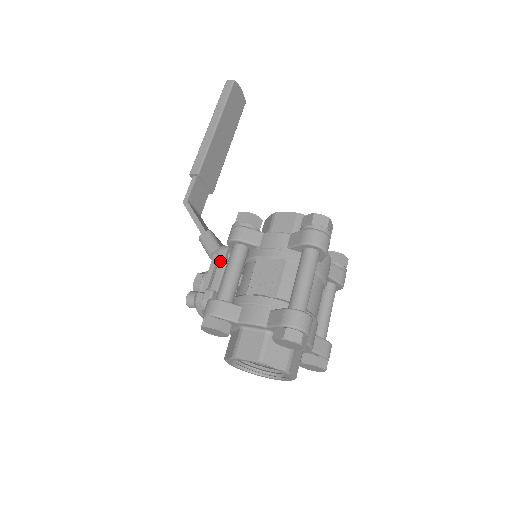
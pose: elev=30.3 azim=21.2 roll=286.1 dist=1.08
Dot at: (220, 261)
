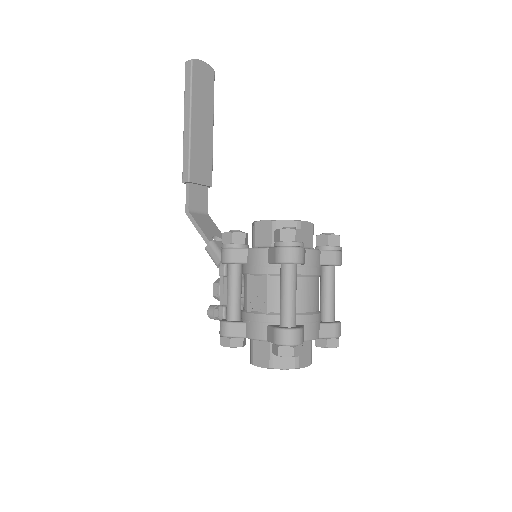
Dot at: (224, 276)
